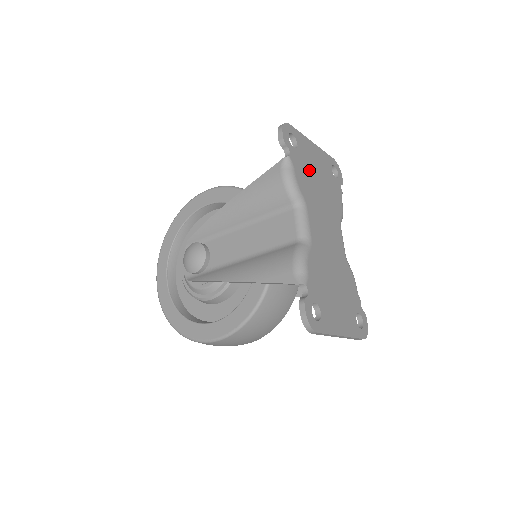
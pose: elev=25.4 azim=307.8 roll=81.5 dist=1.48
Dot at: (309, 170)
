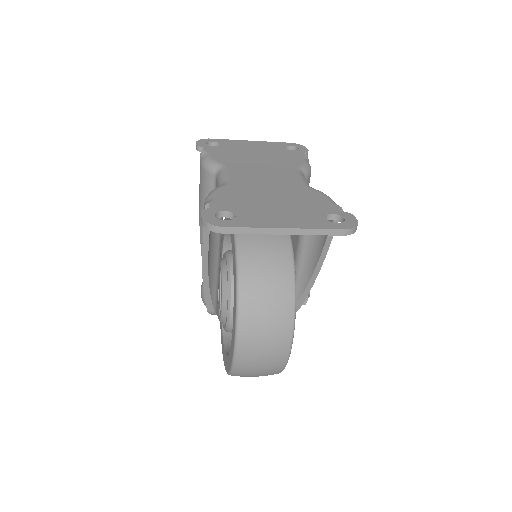
Dot at: (238, 152)
